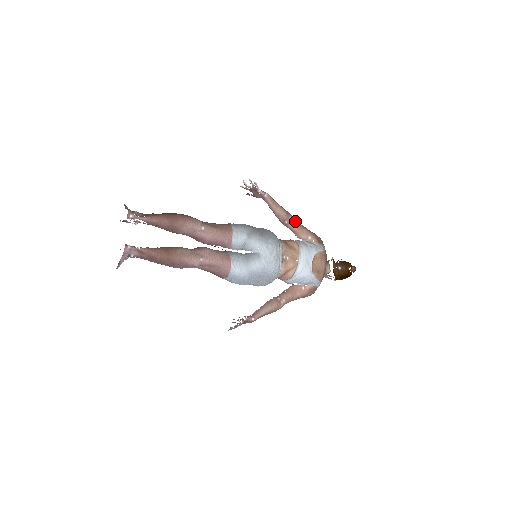
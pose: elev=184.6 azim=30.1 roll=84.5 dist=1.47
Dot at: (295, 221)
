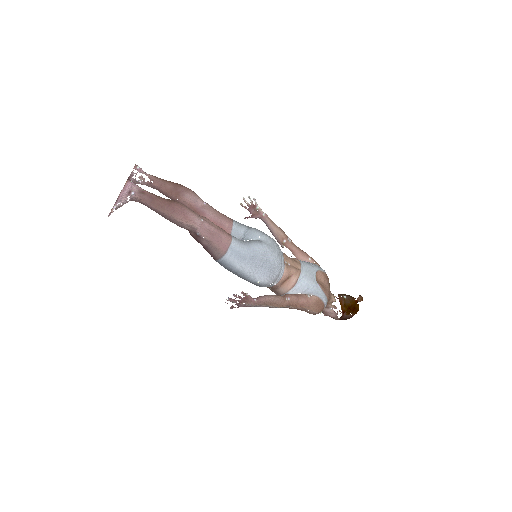
Dot at: (293, 243)
